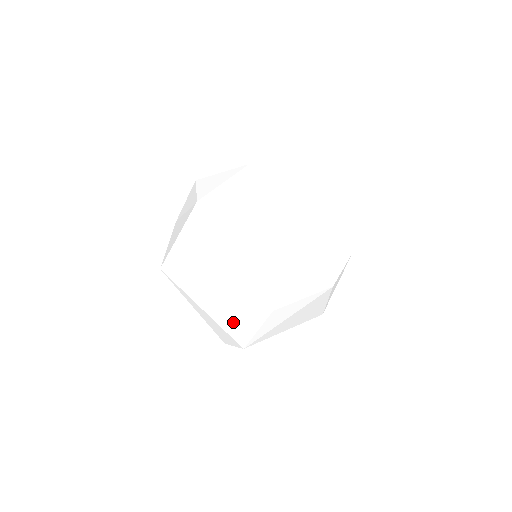
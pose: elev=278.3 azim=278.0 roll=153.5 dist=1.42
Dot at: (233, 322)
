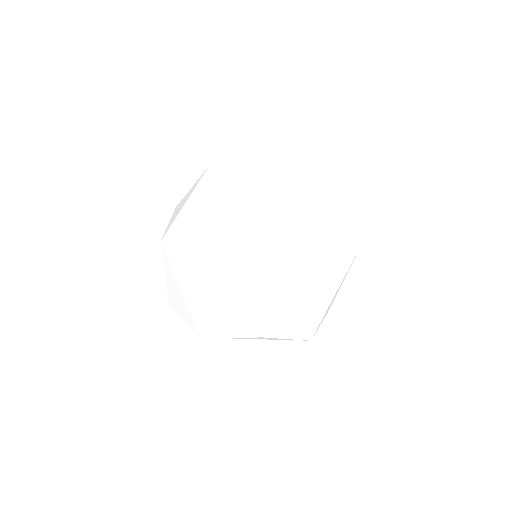
Dot at: (247, 192)
